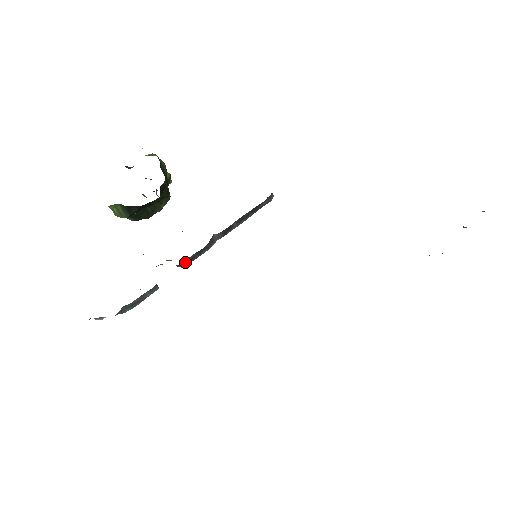
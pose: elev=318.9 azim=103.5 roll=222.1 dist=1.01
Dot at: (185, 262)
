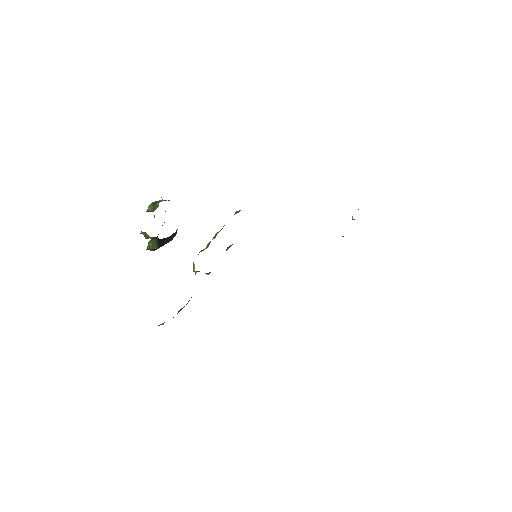
Dot at: occluded
